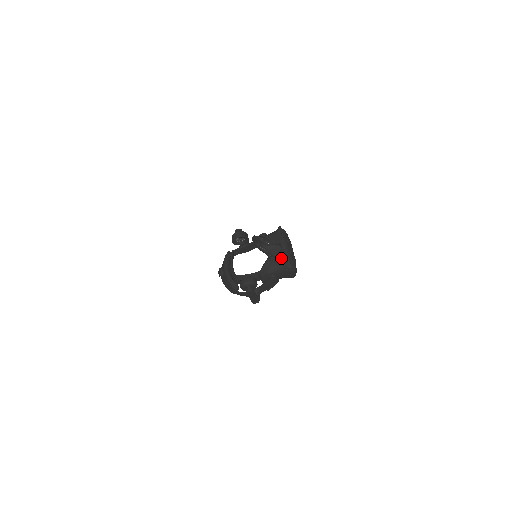
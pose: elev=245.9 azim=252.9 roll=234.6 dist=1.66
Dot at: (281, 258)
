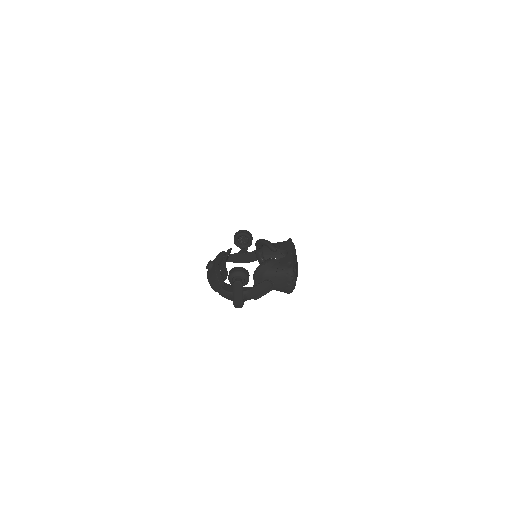
Dot at: (284, 262)
